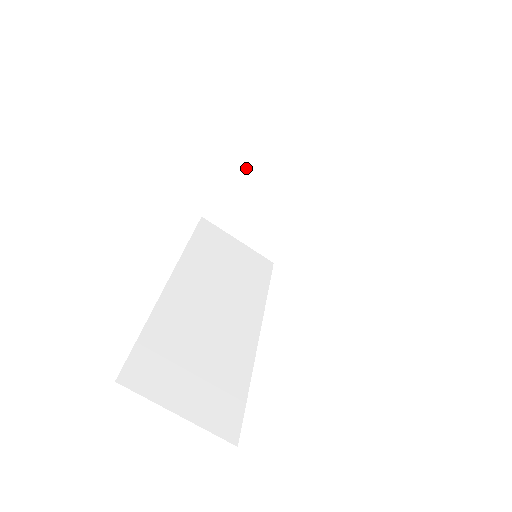
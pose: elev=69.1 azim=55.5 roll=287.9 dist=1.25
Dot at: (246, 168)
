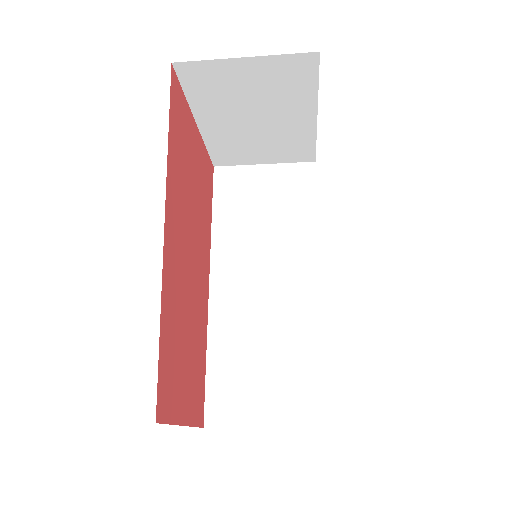
Dot at: (206, 118)
